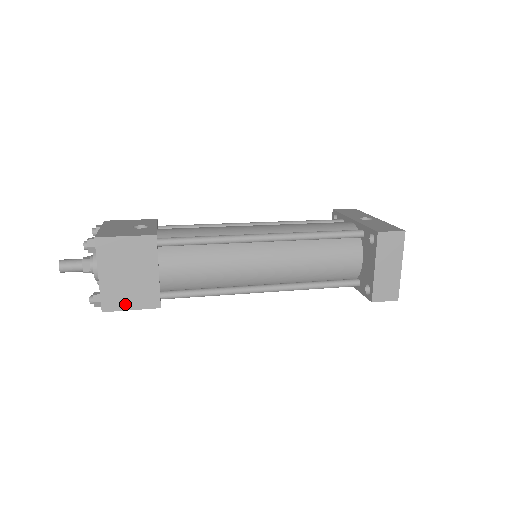
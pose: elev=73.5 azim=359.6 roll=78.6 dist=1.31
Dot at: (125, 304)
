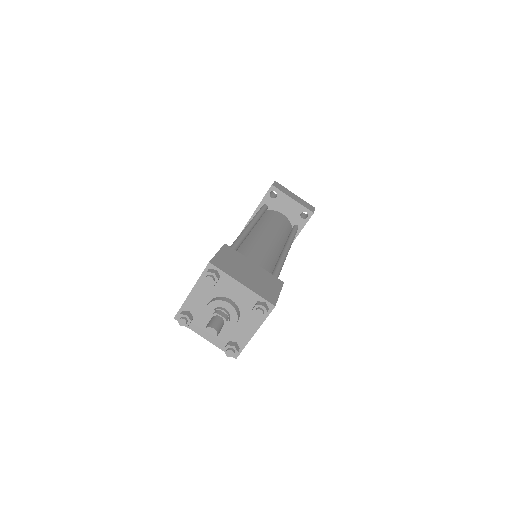
Dot at: (273, 292)
